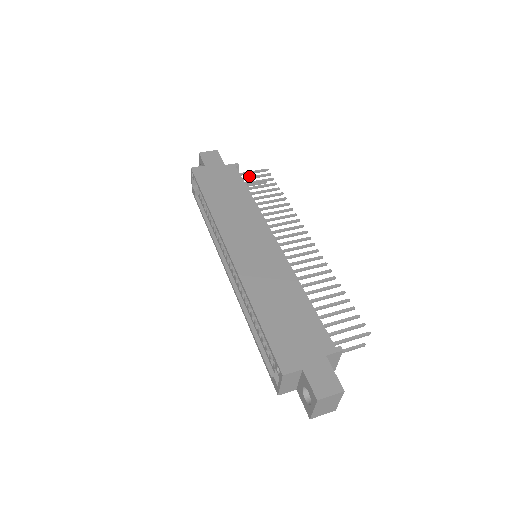
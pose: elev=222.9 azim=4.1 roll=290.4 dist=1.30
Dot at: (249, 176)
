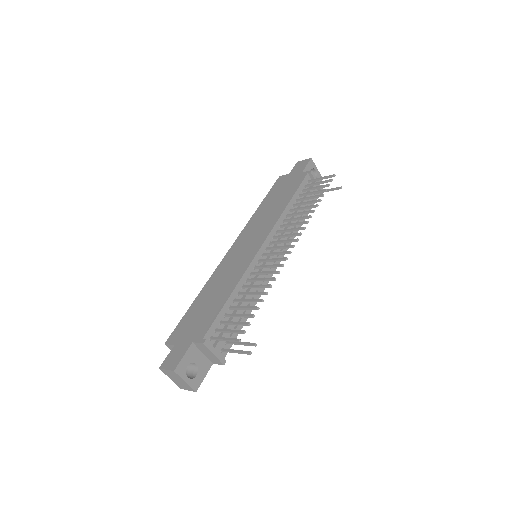
Dot at: occluded
